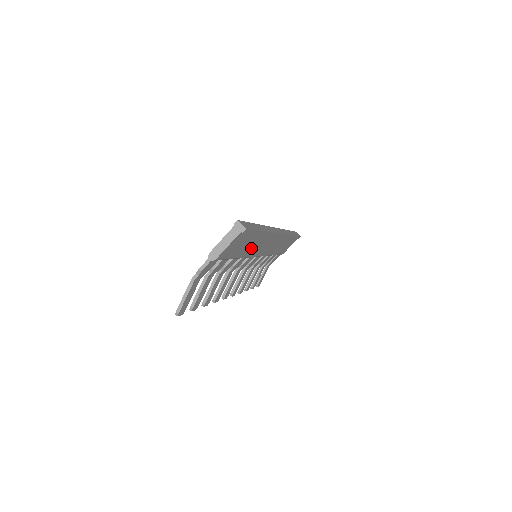
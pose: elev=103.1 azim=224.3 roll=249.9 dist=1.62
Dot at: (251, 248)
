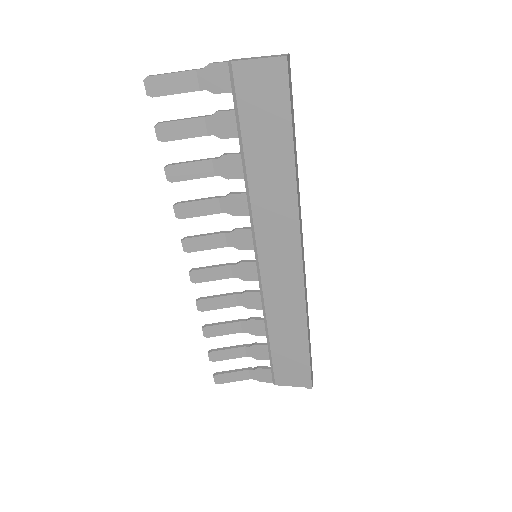
Dot at: (265, 181)
